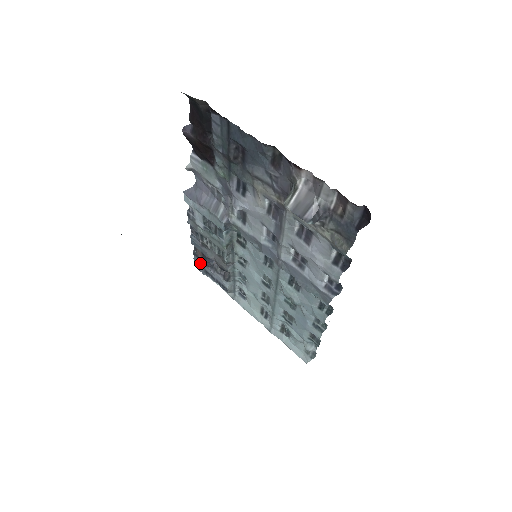
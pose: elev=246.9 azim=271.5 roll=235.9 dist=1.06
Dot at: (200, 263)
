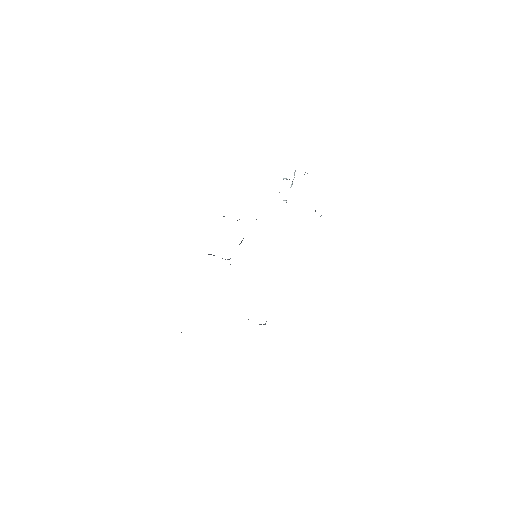
Dot at: occluded
